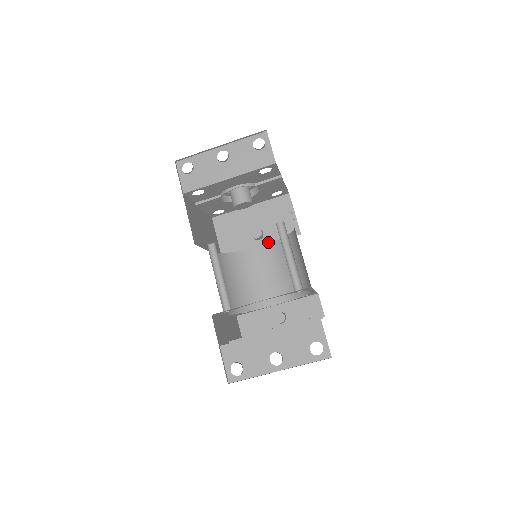
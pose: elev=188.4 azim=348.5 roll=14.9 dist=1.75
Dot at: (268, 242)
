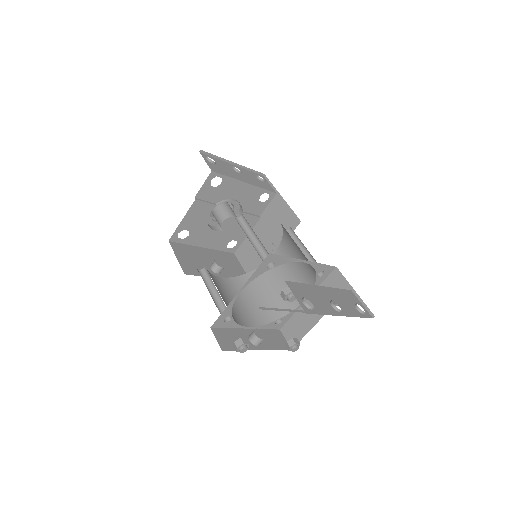
Dot at: occluded
